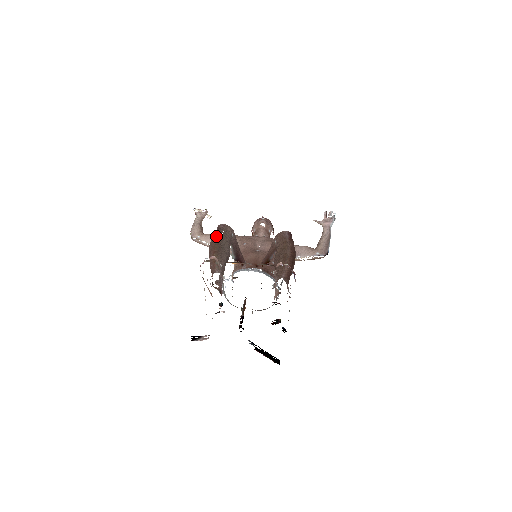
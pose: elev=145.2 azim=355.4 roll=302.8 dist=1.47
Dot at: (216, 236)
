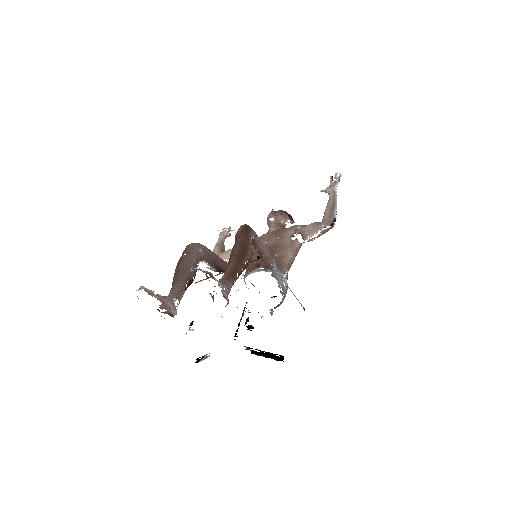
Dot at: (179, 259)
